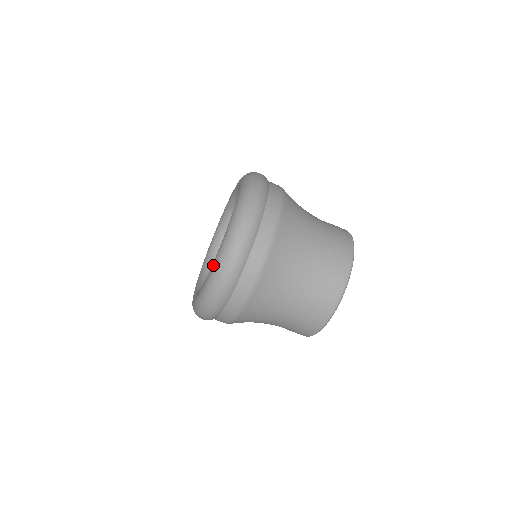
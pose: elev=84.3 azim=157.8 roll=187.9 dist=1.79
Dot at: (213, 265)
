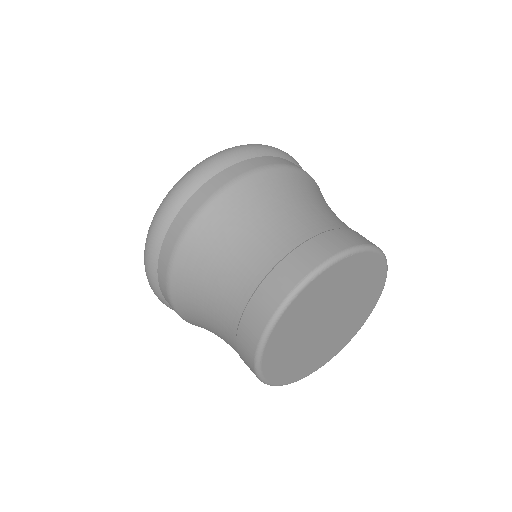
Dot at: occluded
